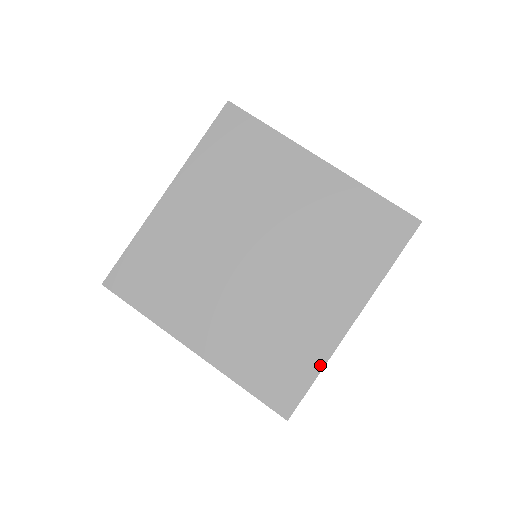
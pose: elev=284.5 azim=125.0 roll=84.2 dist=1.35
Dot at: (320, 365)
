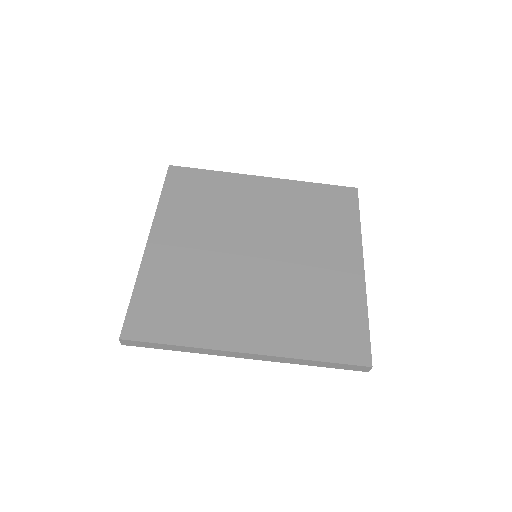
Dot at: (364, 308)
